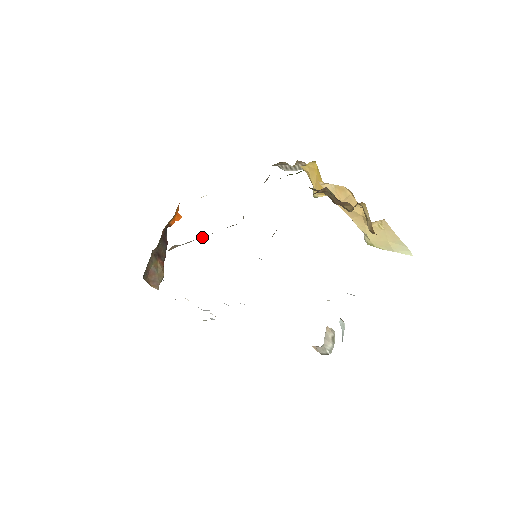
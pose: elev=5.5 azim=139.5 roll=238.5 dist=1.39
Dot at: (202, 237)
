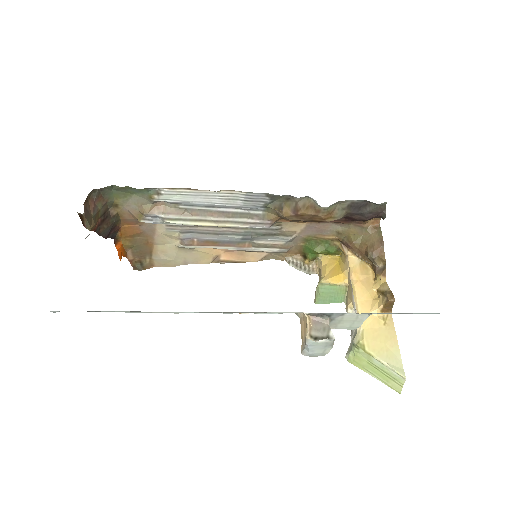
Dot at: (210, 215)
